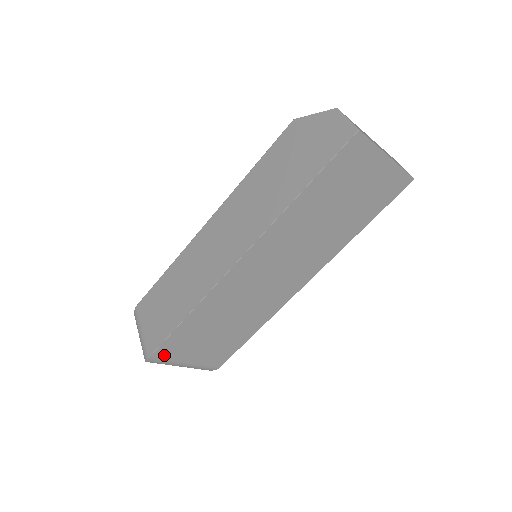
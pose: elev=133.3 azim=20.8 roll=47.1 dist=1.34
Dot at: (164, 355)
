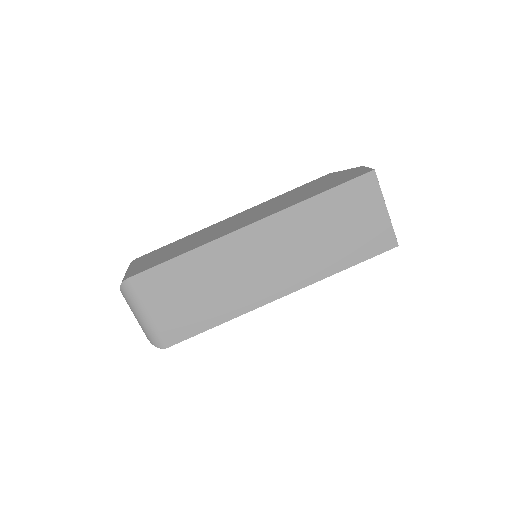
Dot at: (140, 286)
